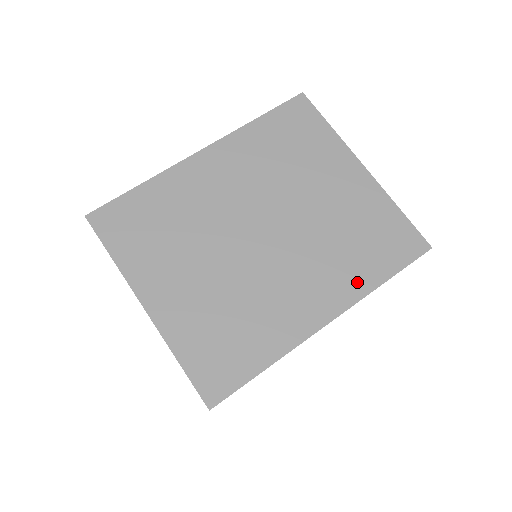
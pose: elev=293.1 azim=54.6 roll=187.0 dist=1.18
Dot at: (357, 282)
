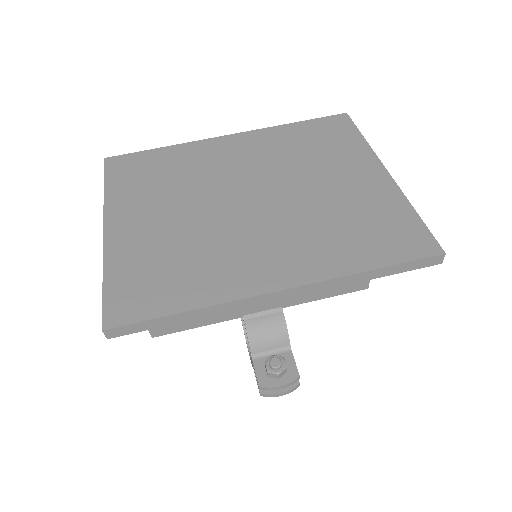
Dot at: (333, 262)
